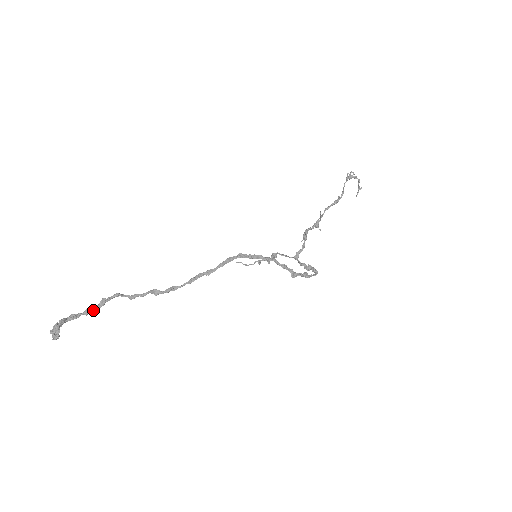
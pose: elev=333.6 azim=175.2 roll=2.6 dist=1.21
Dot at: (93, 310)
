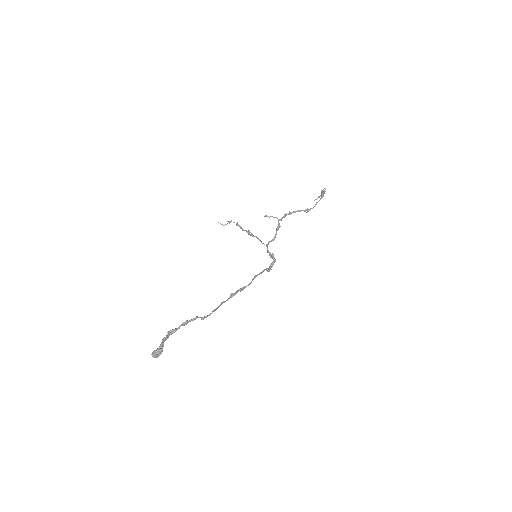
Dot at: occluded
